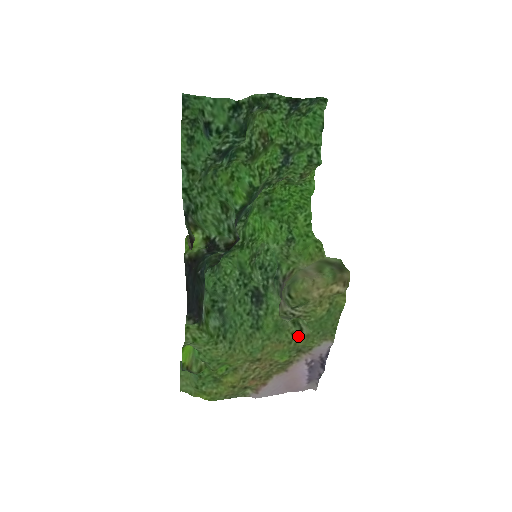
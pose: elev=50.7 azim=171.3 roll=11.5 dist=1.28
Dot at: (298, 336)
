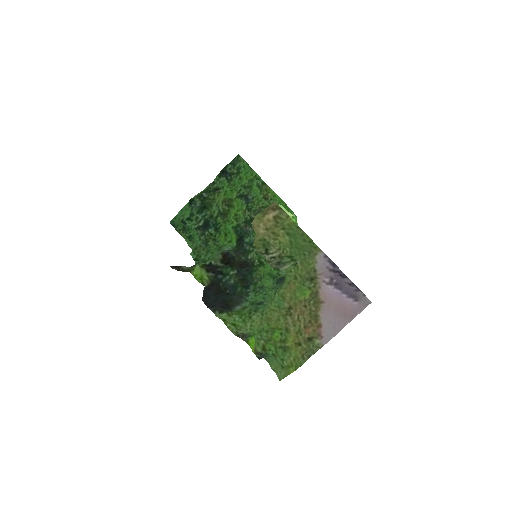
Dot at: (297, 269)
